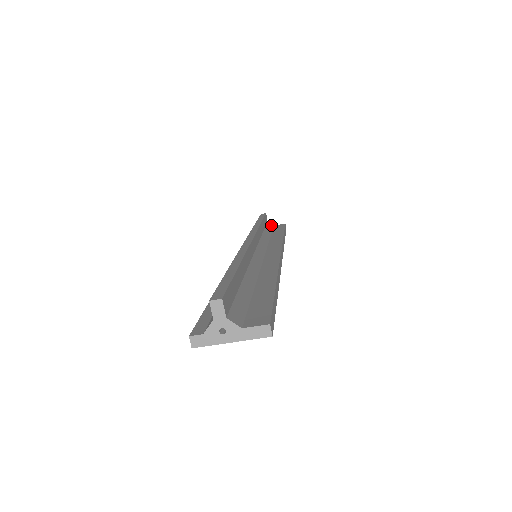
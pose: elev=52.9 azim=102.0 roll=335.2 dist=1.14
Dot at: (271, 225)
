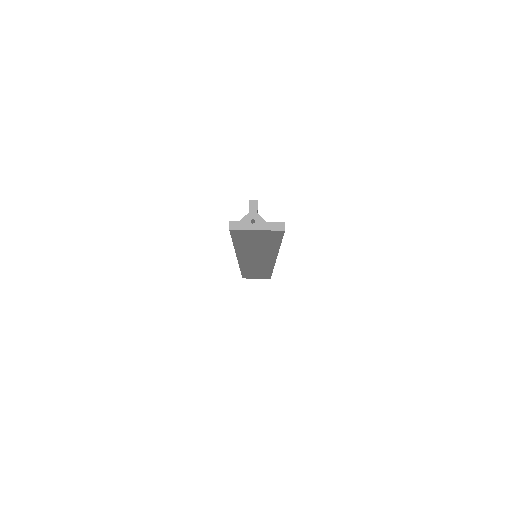
Dot at: occluded
